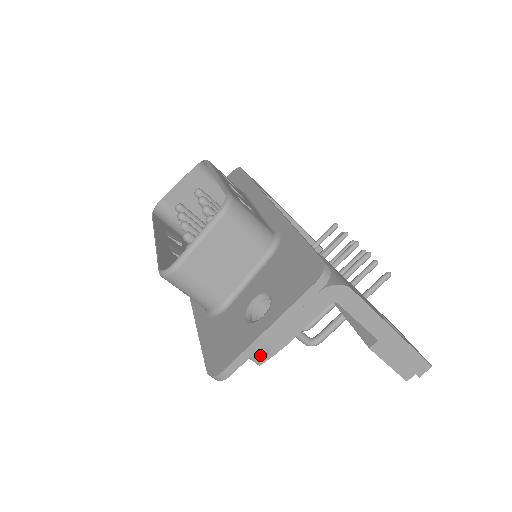
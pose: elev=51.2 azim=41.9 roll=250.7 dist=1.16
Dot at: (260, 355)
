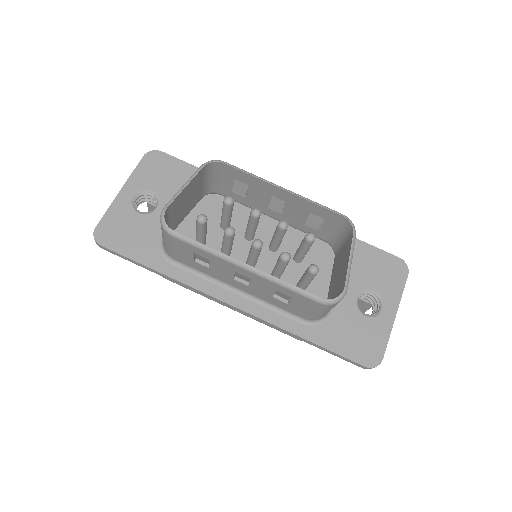
Dot at: occluded
